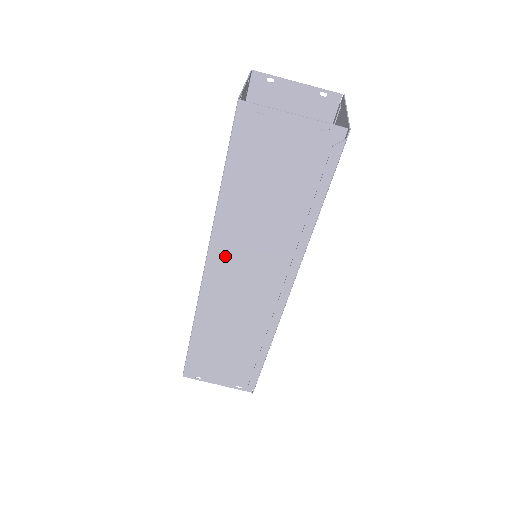
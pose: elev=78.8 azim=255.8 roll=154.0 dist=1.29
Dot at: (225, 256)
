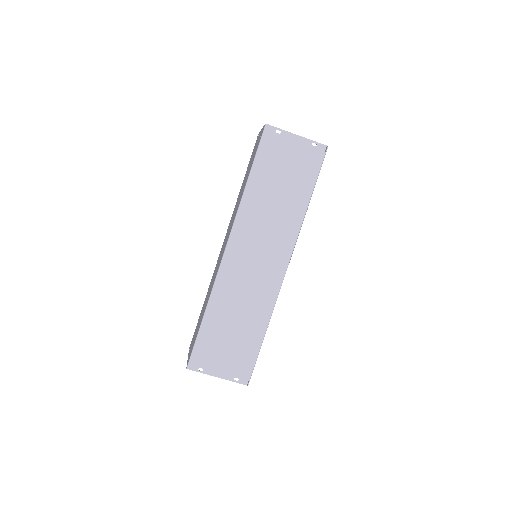
Dot at: (243, 235)
